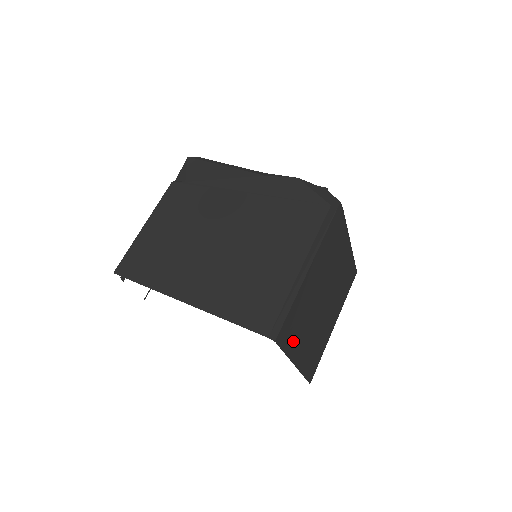
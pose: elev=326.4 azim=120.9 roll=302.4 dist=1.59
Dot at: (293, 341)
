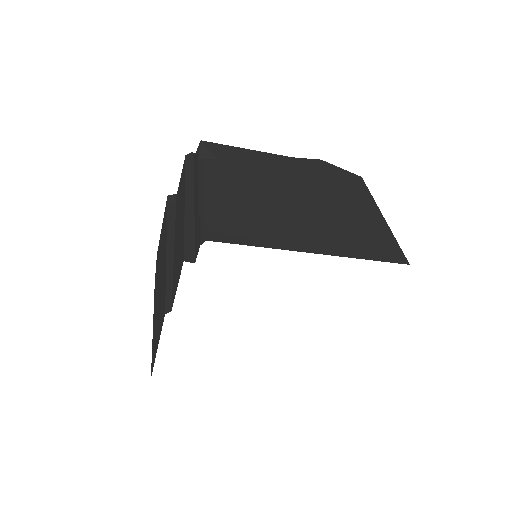
Dot at: occluded
